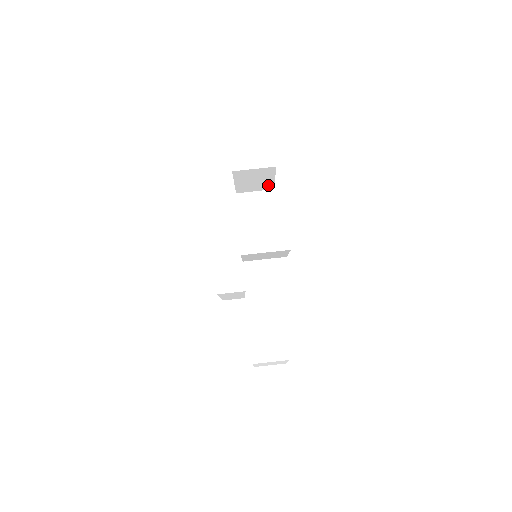
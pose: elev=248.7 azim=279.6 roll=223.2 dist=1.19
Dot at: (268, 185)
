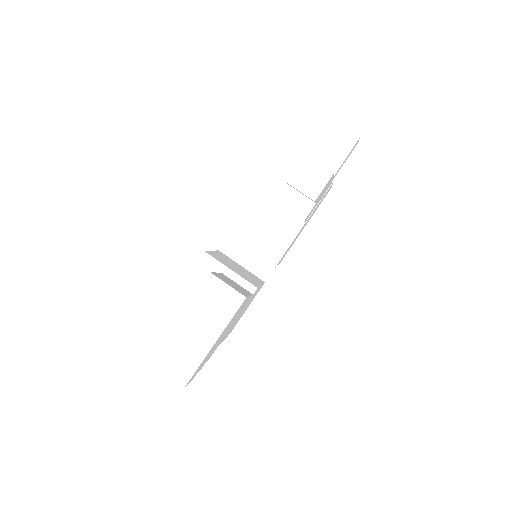
Dot at: occluded
